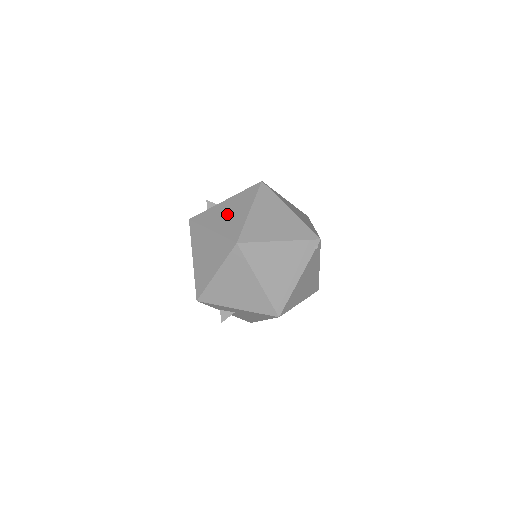
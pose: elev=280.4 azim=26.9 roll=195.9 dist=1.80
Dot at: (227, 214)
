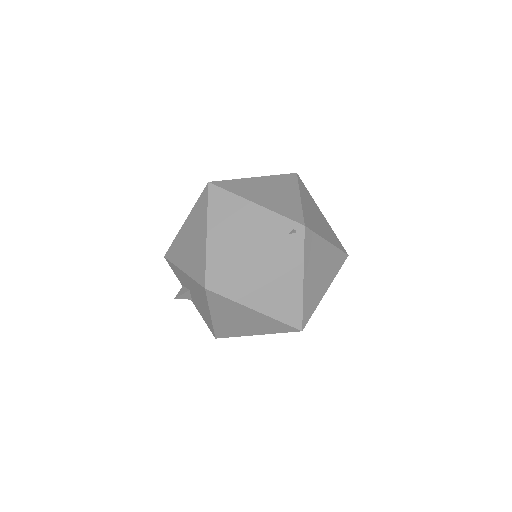
Dot at: occluded
